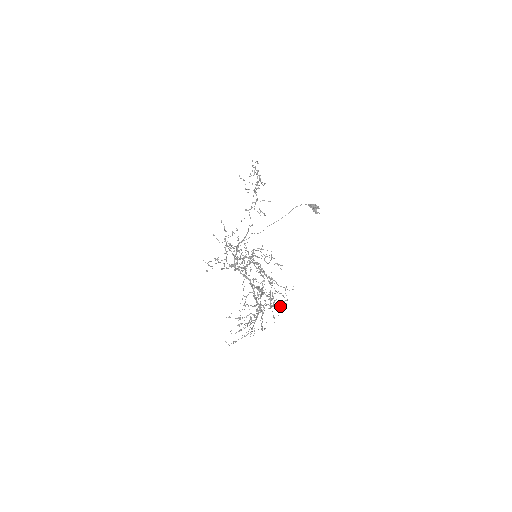
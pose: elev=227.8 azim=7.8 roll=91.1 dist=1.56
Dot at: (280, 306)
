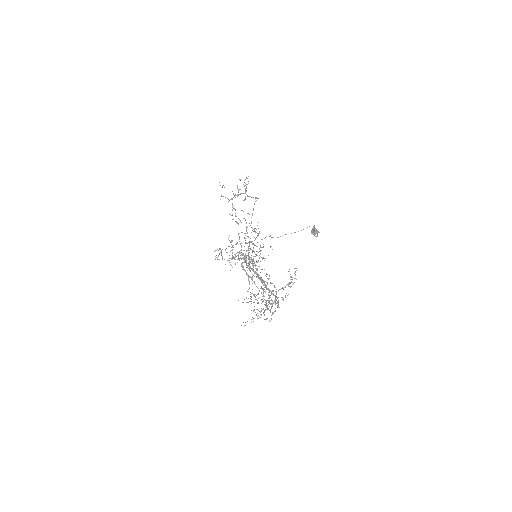
Dot at: occluded
